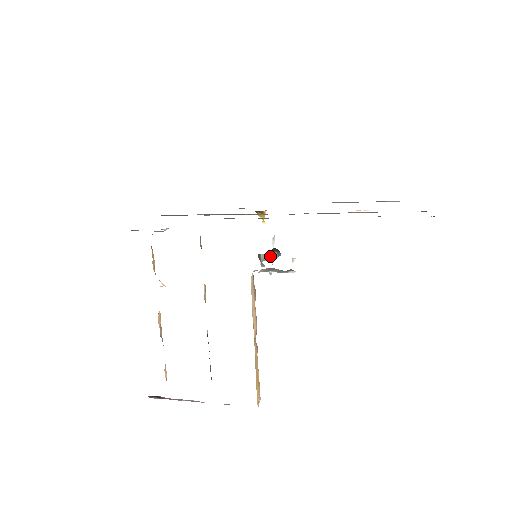
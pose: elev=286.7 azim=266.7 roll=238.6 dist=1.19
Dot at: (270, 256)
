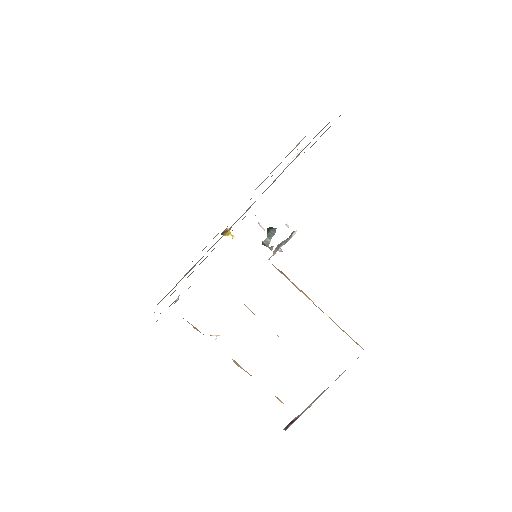
Dot at: (270, 237)
